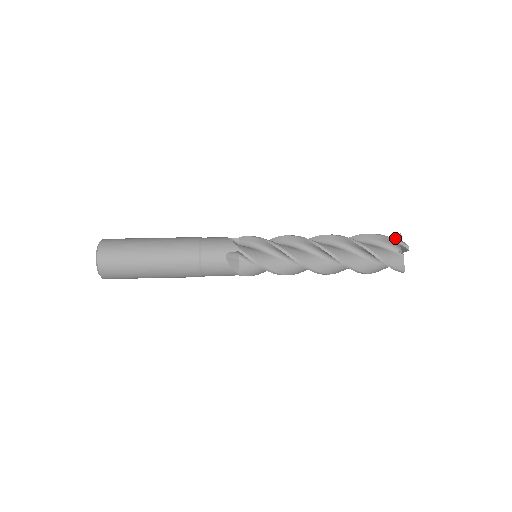
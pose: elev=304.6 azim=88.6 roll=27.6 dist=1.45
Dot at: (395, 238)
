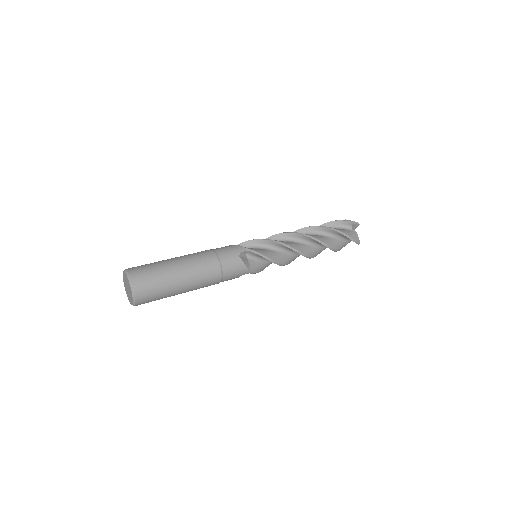
Dot at: occluded
